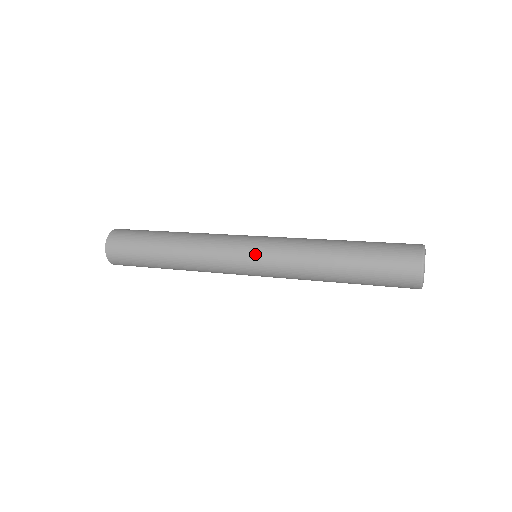
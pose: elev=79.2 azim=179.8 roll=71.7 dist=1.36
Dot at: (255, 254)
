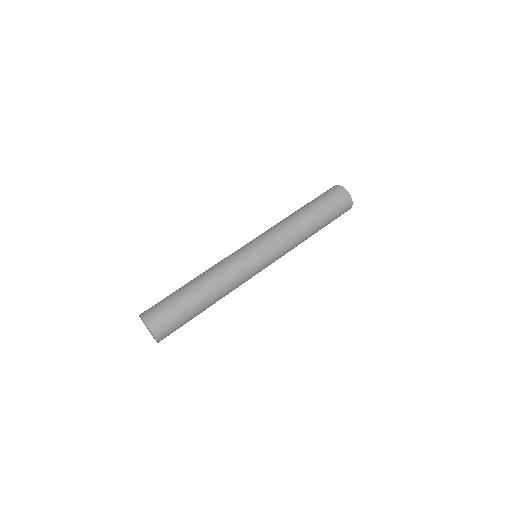
Dot at: (269, 262)
